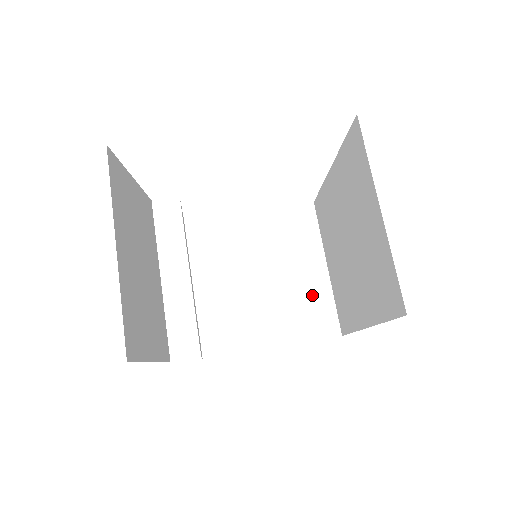
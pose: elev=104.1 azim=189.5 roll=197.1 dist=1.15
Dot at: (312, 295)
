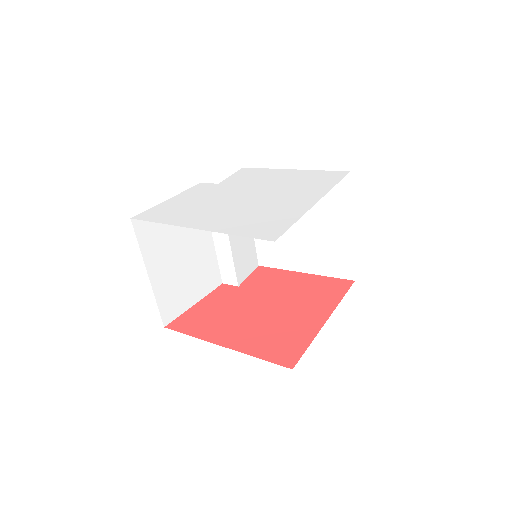
Dot at: (336, 248)
